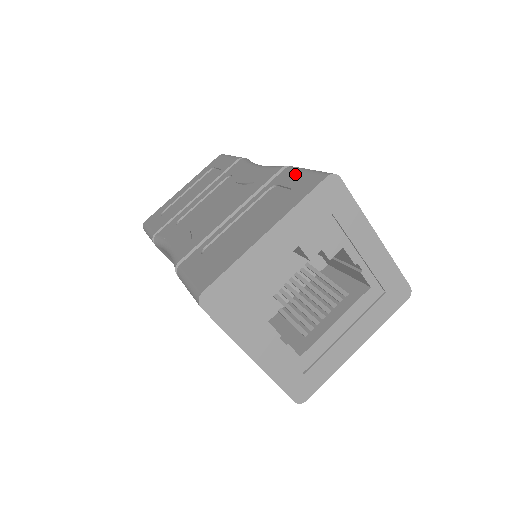
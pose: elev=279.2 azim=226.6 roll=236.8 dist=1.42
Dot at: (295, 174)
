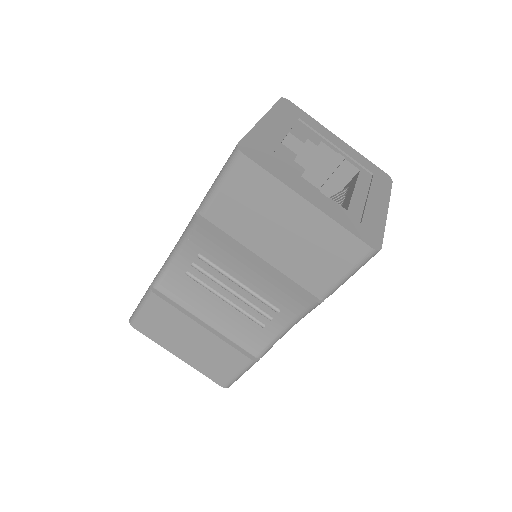
Dot at: occluded
